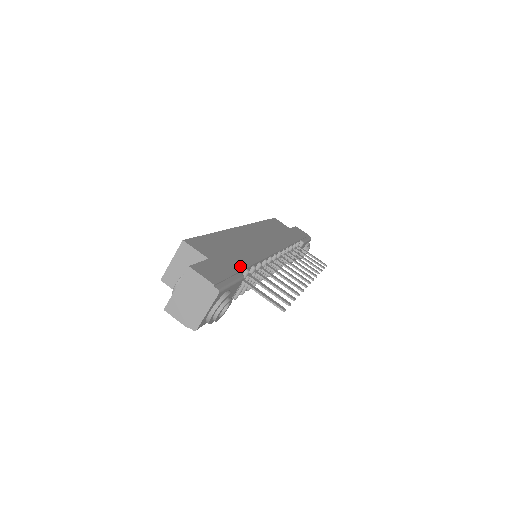
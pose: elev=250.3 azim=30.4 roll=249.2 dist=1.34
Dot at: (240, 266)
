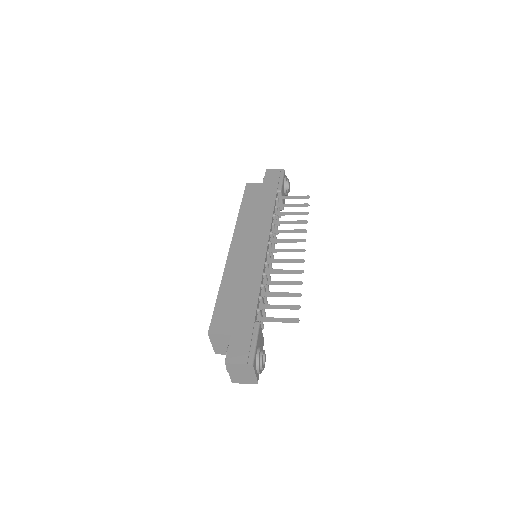
Dot at: (252, 314)
